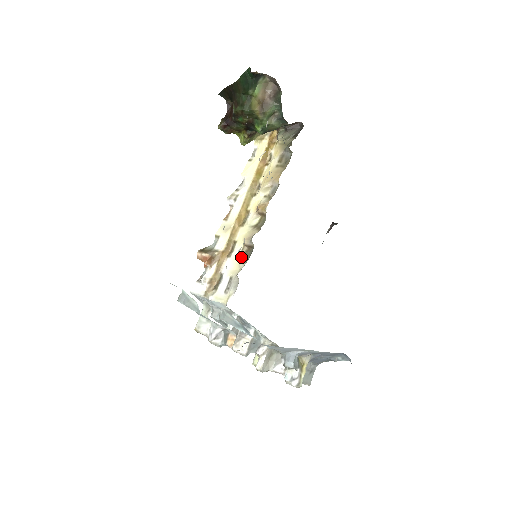
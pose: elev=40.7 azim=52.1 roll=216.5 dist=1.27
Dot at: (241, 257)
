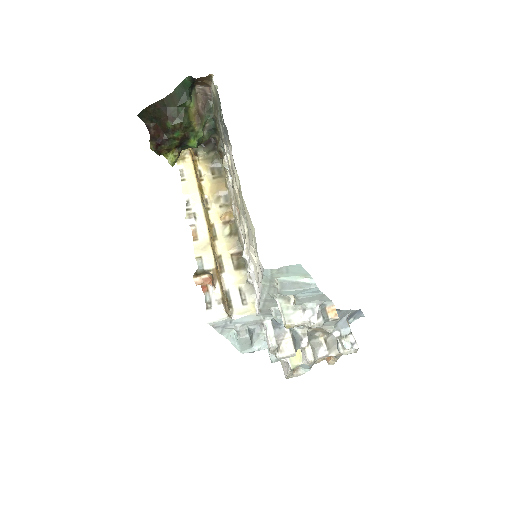
Dot at: (236, 266)
